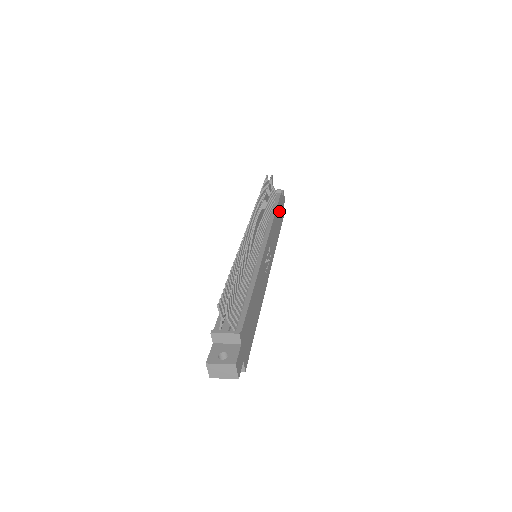
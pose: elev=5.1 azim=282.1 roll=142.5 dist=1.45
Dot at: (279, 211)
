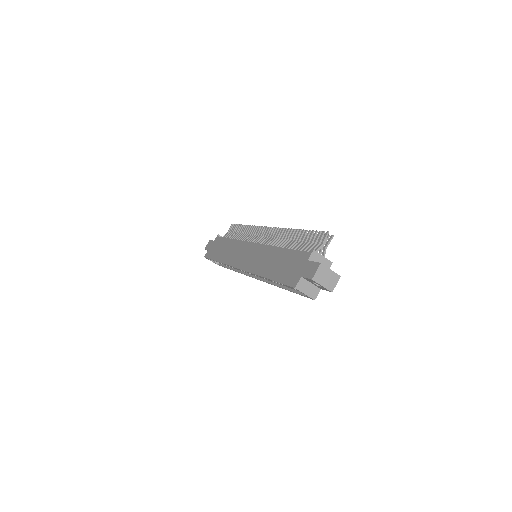
Dot at: occluded
